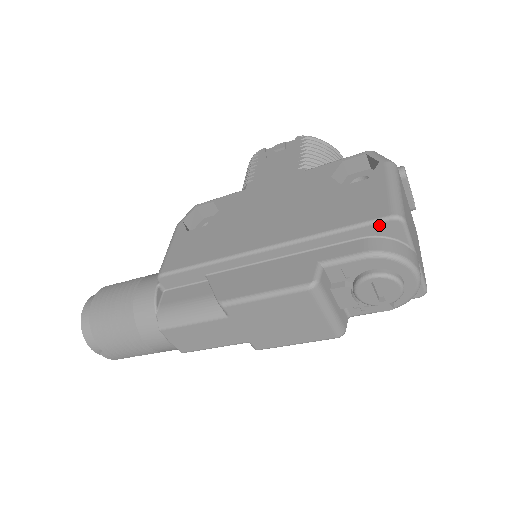
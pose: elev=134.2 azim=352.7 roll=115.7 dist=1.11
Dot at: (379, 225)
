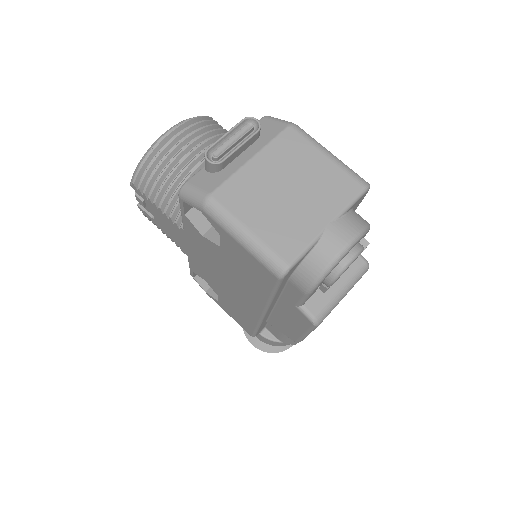
Dot at: (283, 281)
